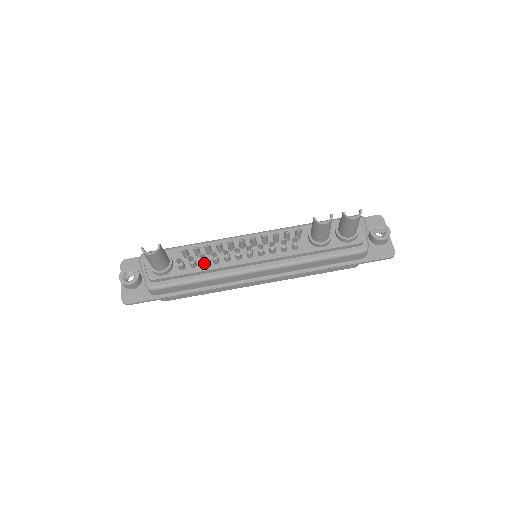
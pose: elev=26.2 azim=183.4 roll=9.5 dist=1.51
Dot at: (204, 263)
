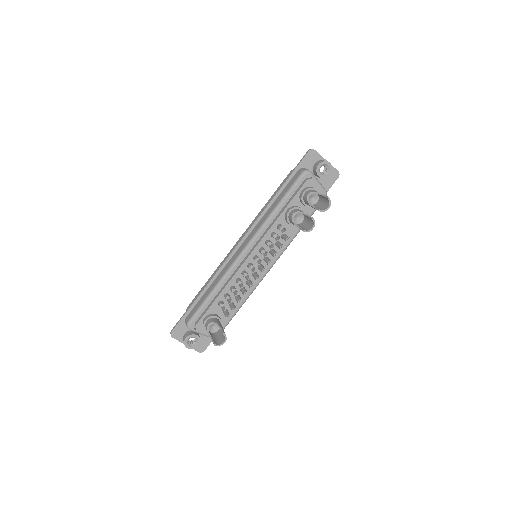
Dot at: occluded
